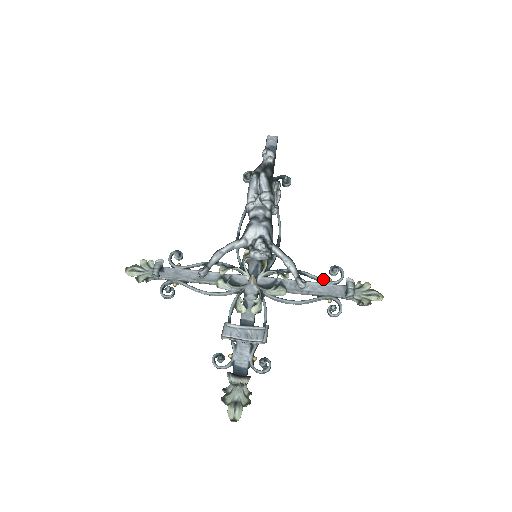
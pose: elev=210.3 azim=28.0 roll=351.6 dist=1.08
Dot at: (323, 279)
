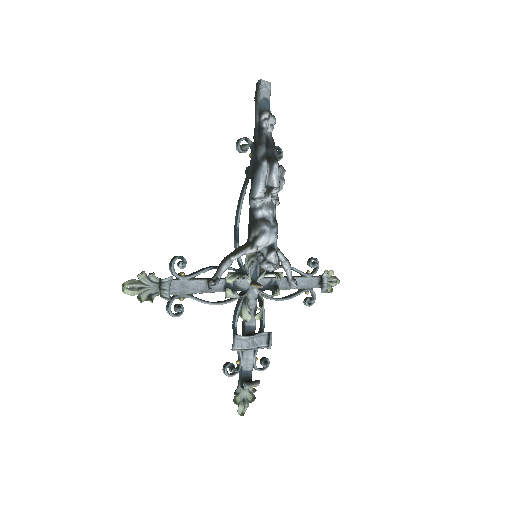
Dot at: (305, 273)
